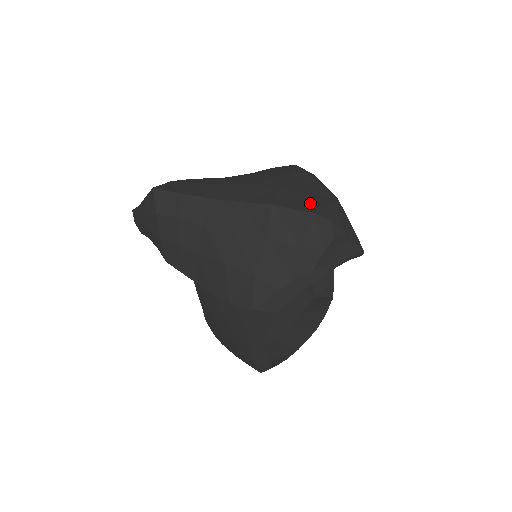
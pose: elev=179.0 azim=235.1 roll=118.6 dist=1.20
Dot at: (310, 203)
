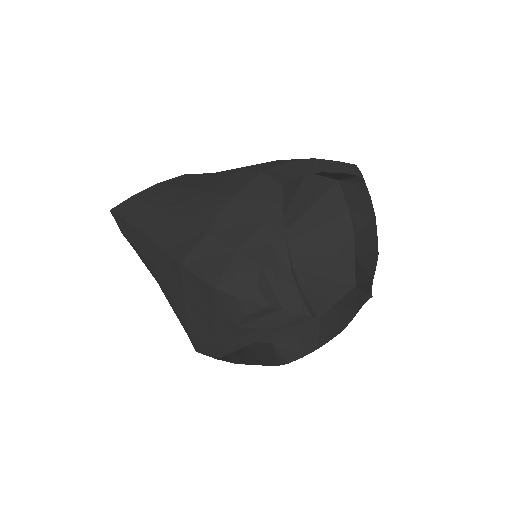
Dot at: (223, 265)
